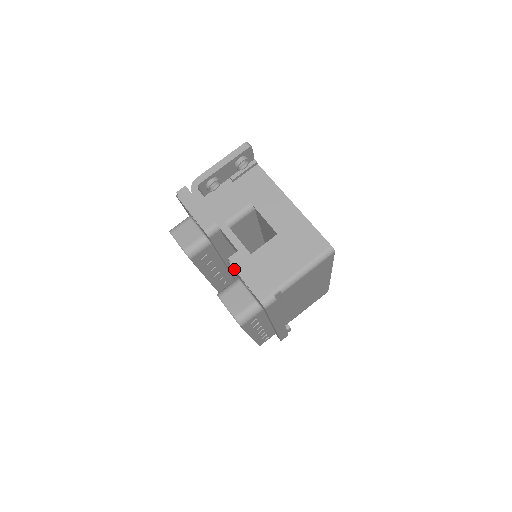
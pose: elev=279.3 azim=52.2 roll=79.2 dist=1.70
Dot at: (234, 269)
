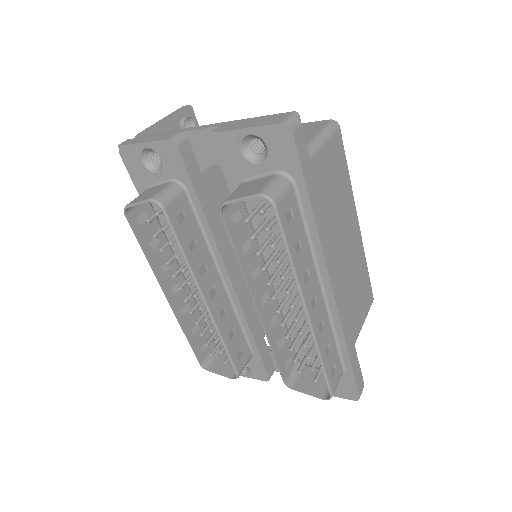
Dot at: (224, 131)
